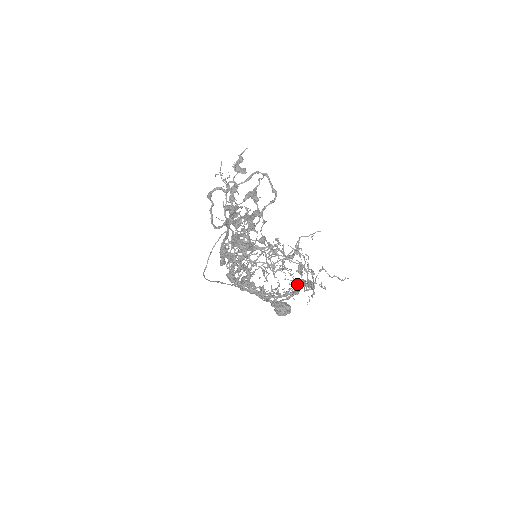
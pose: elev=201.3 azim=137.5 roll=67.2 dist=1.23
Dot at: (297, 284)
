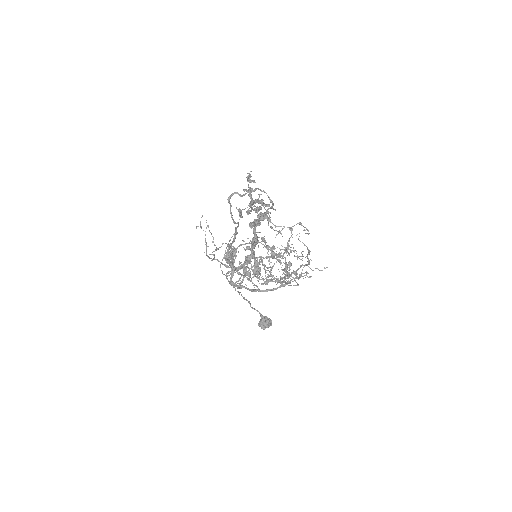
Dot at: (290, 274)
